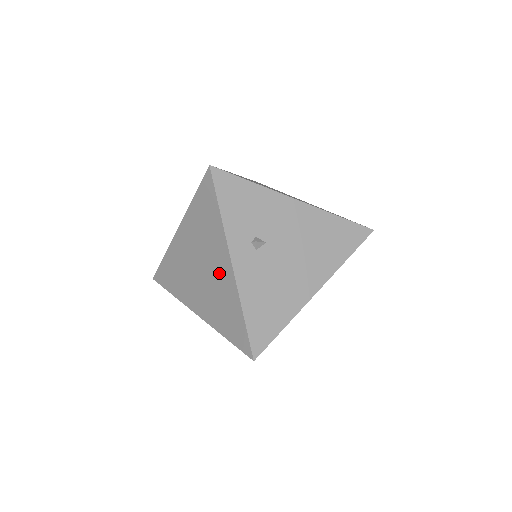
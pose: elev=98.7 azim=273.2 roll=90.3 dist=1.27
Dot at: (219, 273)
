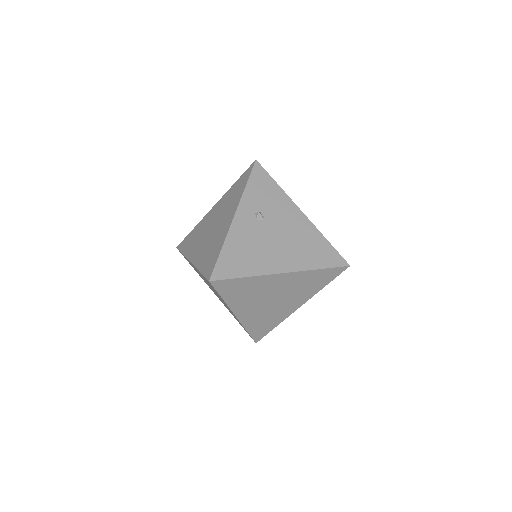
Dot at: (223, 225)
